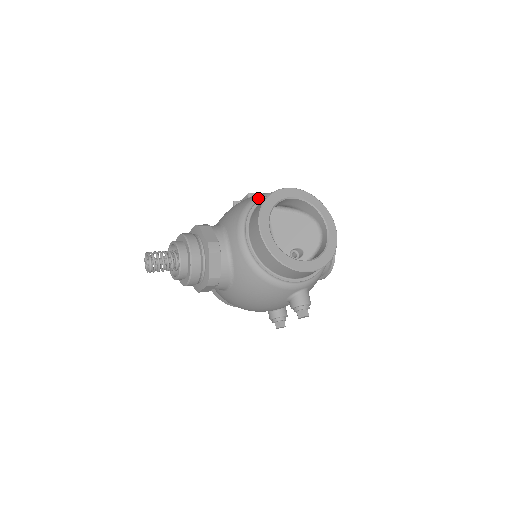
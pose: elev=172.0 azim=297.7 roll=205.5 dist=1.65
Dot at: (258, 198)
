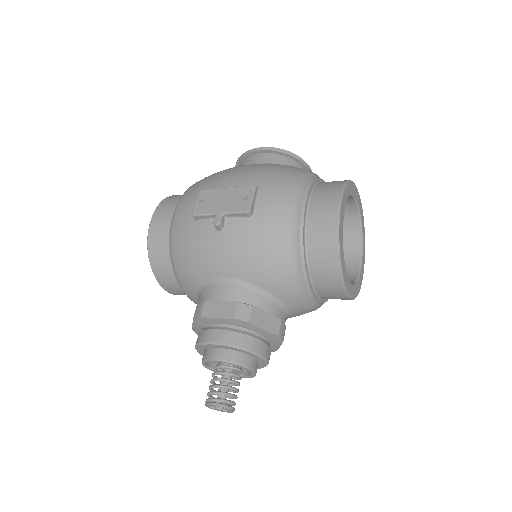
Dot at: (297, 234)
